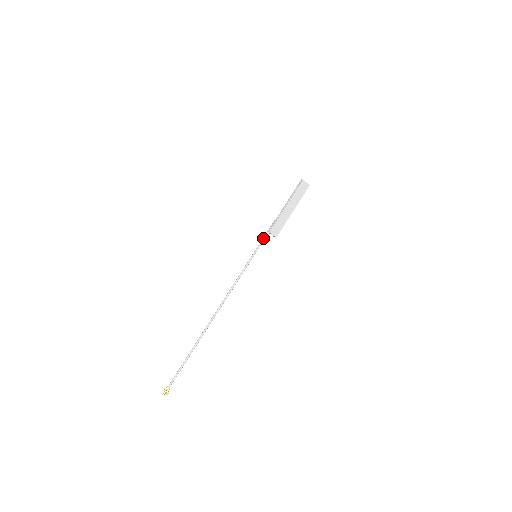
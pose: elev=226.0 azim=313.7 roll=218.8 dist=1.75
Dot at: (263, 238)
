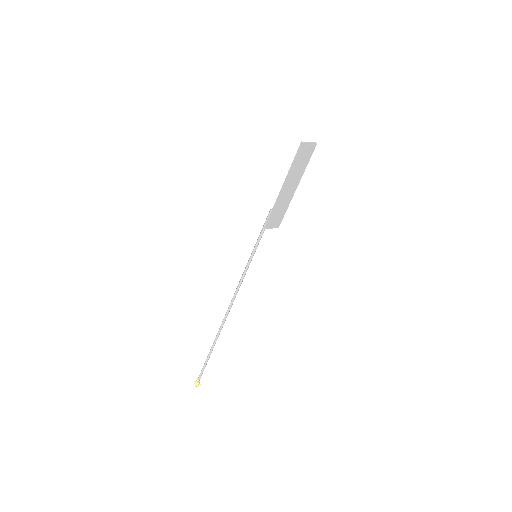
Dot at: (260, 235)
